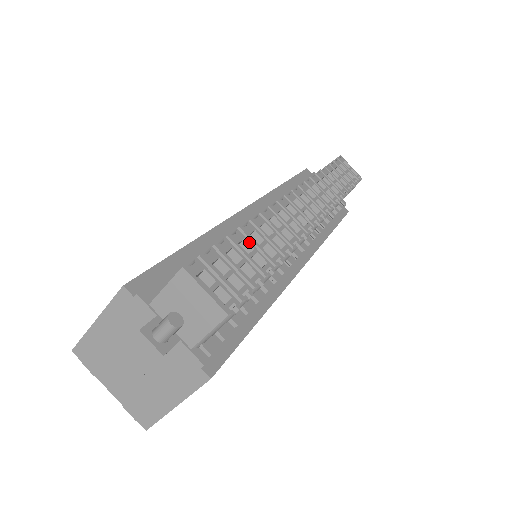
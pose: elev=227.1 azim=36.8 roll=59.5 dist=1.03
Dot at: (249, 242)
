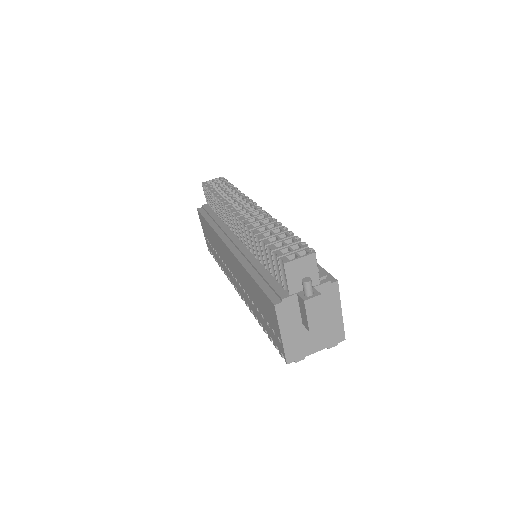
Dot at: (270, 238)
